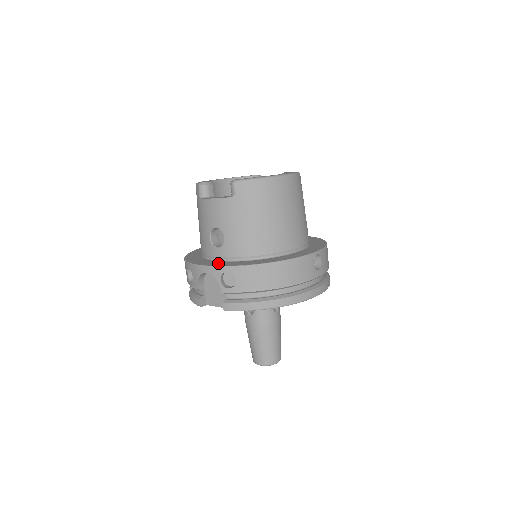
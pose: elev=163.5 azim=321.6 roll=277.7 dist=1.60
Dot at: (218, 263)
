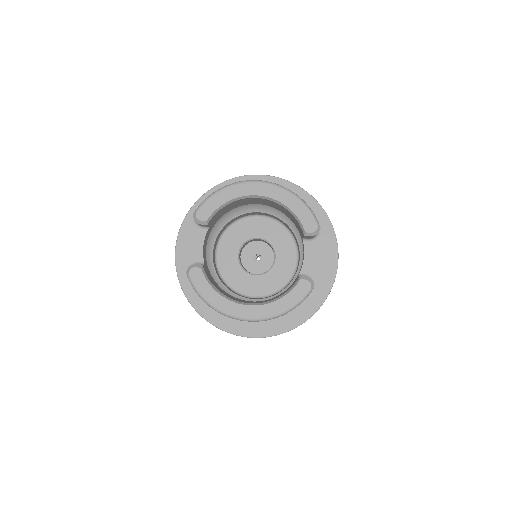
Dot at: occluded
